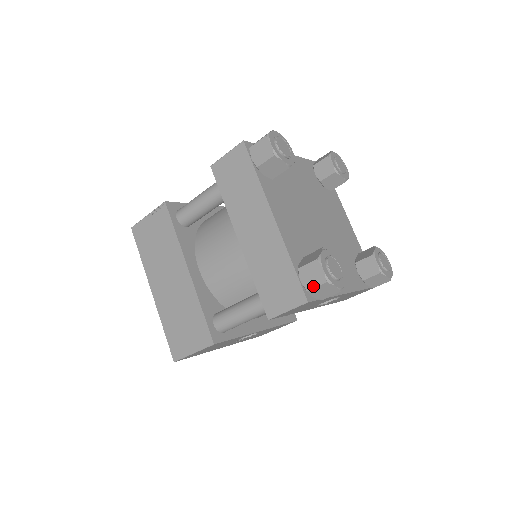
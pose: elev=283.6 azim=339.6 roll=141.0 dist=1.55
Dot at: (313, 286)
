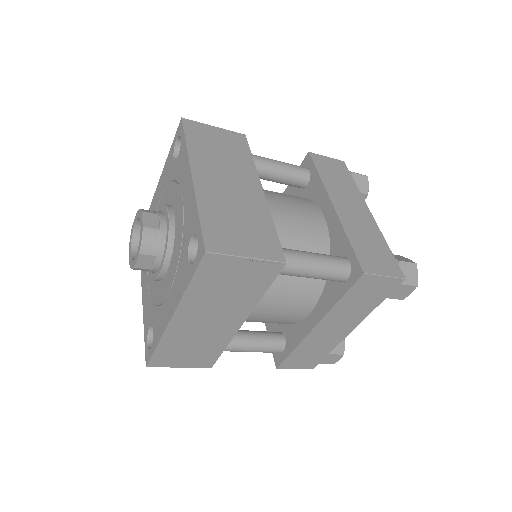
Dot at: (325, 363)
